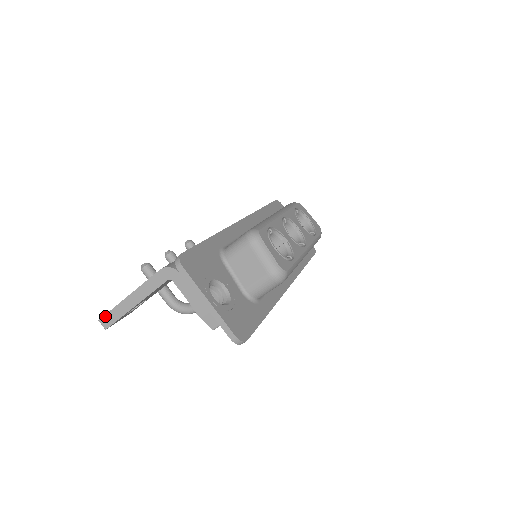
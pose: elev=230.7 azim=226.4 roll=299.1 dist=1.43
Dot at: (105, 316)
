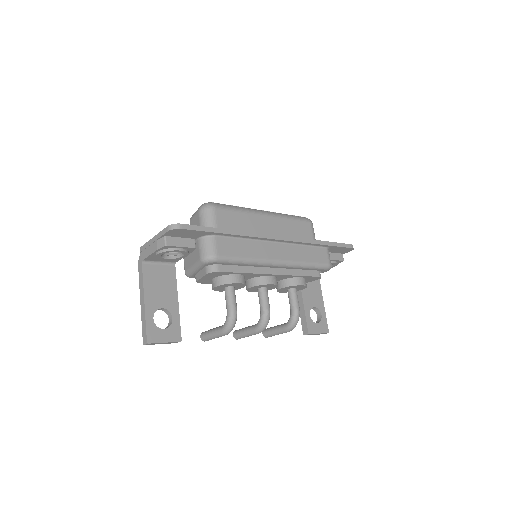
Dot at: (143, 335)
